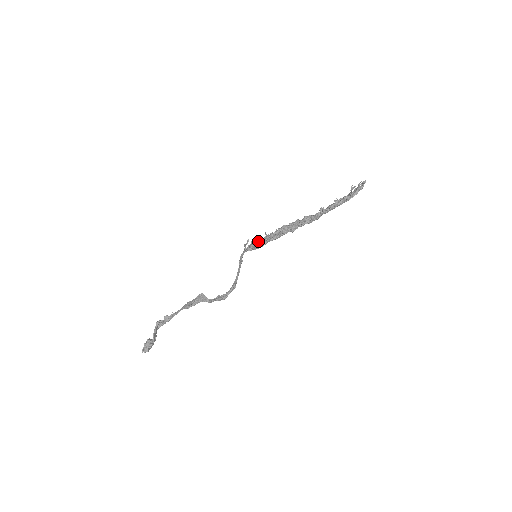
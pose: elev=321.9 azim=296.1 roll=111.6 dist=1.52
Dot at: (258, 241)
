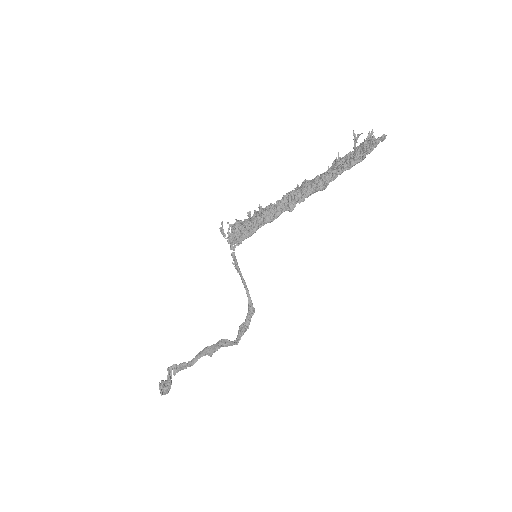
Dot at: (243, 228)
